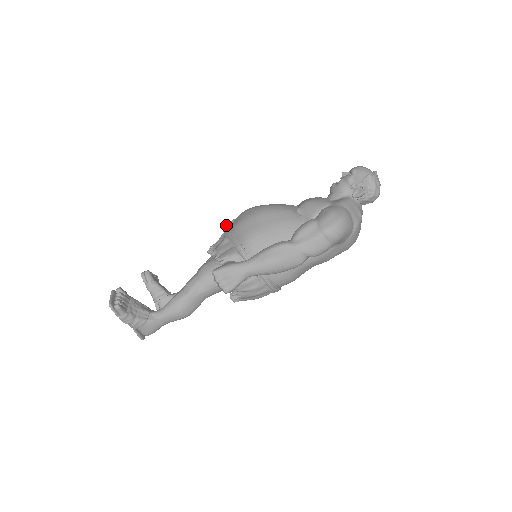
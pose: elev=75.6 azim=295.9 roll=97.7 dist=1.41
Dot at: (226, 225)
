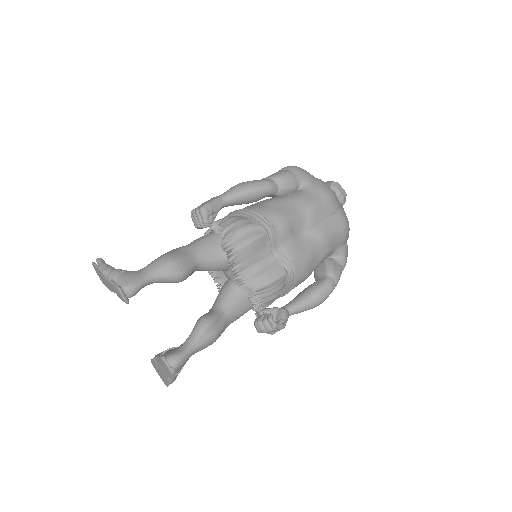
Dot at: occluded
